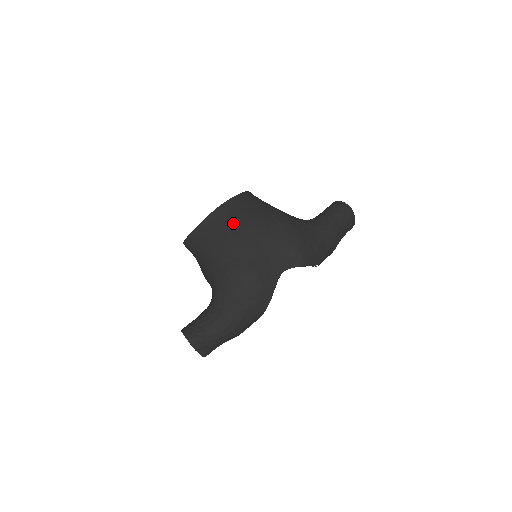
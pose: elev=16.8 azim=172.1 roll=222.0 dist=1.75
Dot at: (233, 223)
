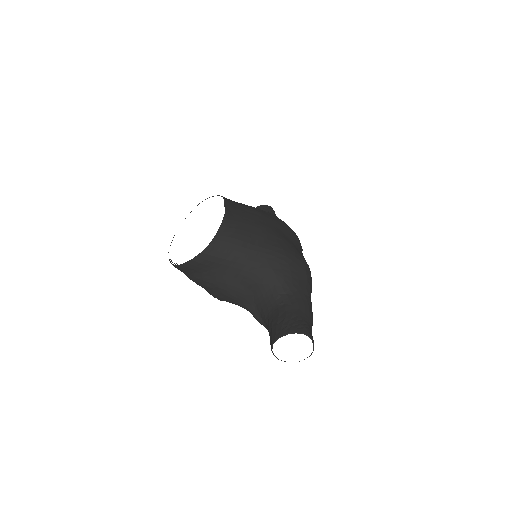
Dot at: (250, 216)
